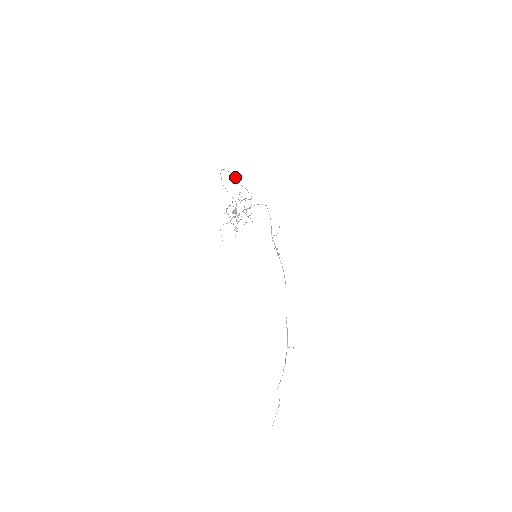
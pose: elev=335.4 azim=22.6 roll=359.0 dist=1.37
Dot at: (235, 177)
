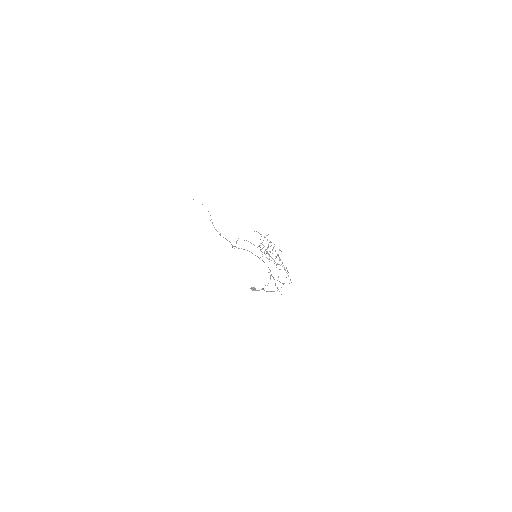
Dot at: occluded
